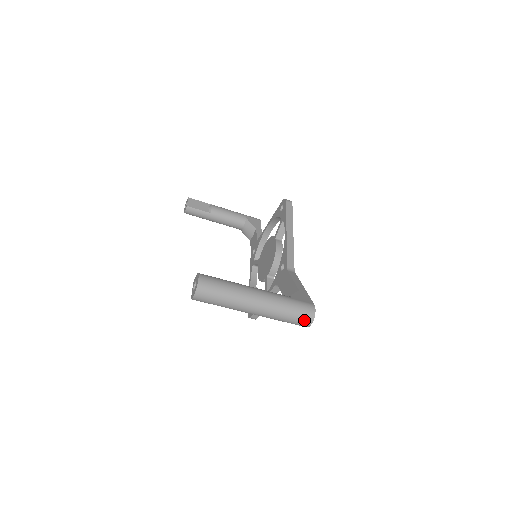
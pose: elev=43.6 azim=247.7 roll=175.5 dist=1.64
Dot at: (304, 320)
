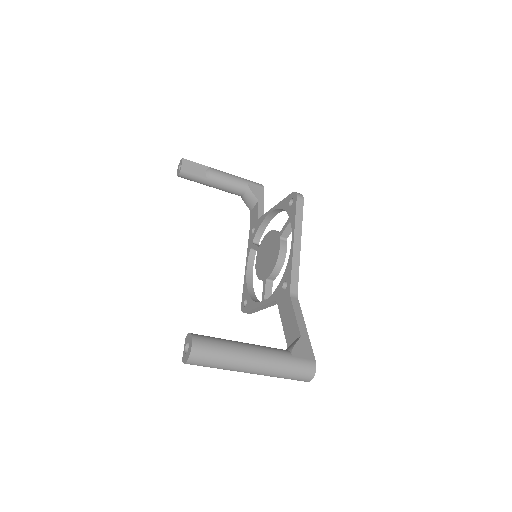
Dot at: (303, 379)
